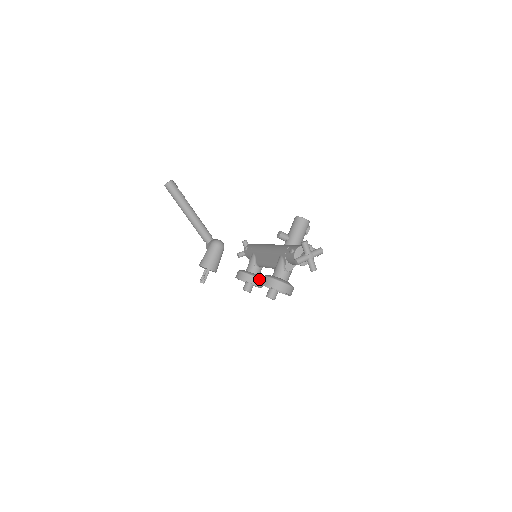
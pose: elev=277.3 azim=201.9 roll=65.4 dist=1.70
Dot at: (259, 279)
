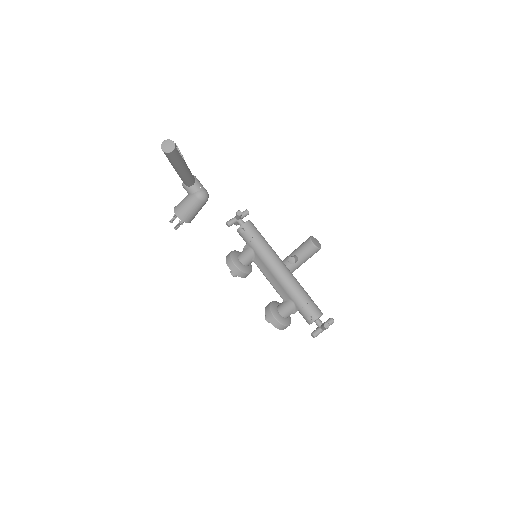
Dot at: occluded
